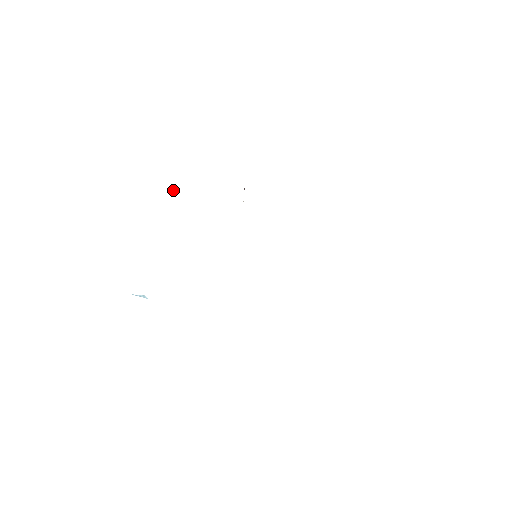
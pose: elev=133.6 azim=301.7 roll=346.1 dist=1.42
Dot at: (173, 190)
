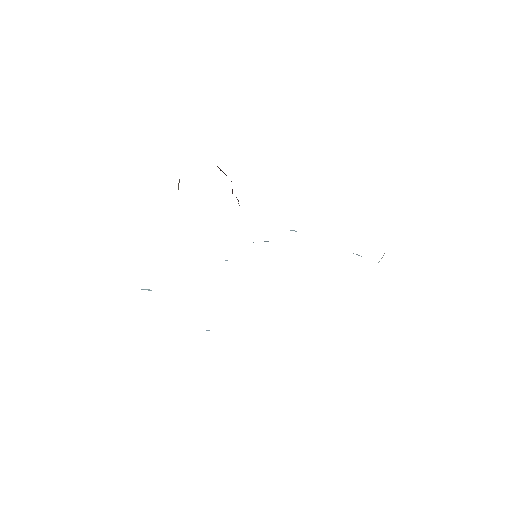
Dot at: (179, 181)
